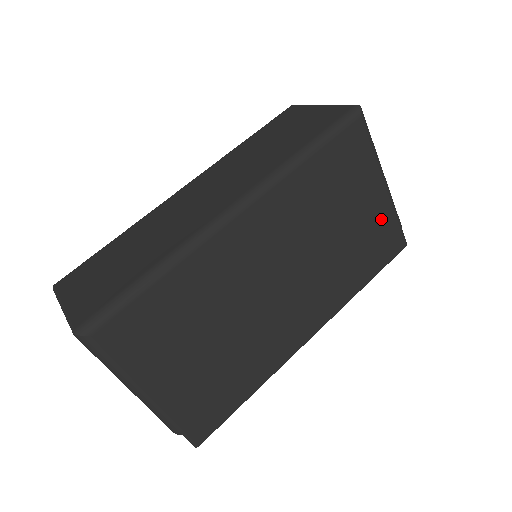
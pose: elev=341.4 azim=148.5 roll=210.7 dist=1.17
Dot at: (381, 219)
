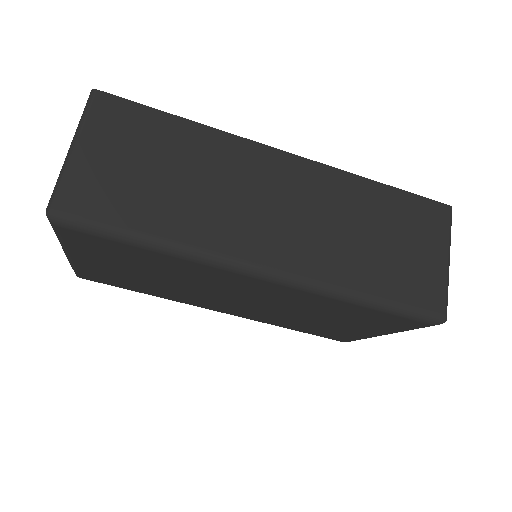
Dot at: (352, 334)
